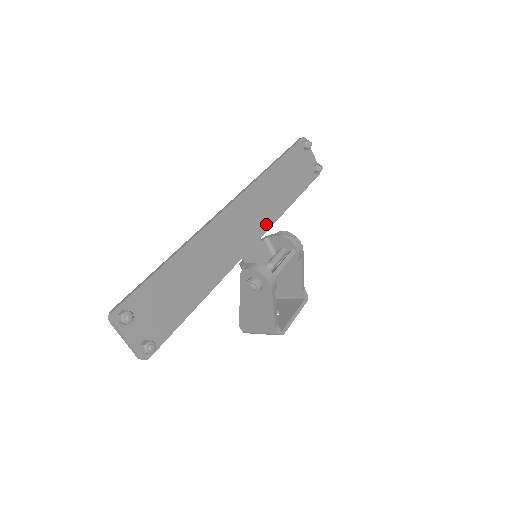
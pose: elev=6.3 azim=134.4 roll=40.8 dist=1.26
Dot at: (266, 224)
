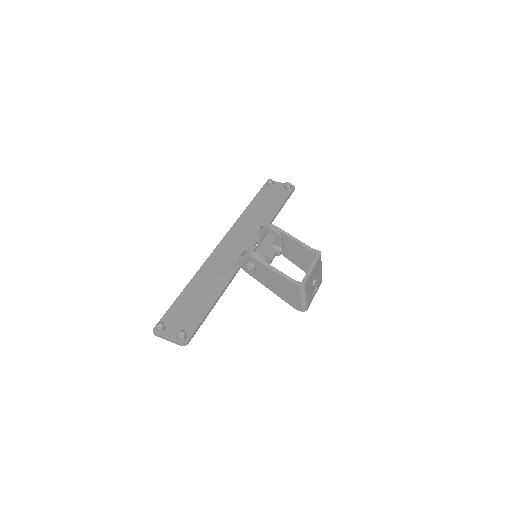
Dot at: (256, 237)
